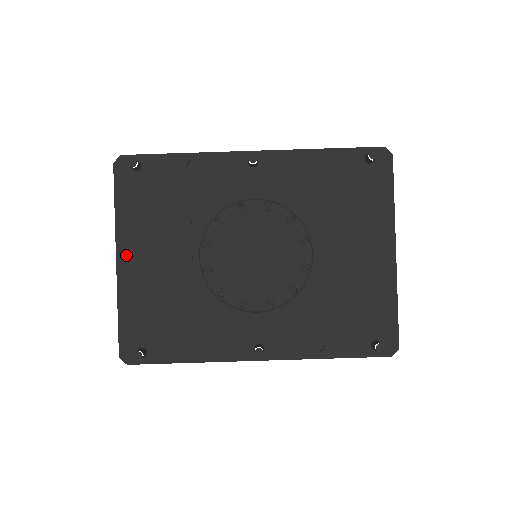
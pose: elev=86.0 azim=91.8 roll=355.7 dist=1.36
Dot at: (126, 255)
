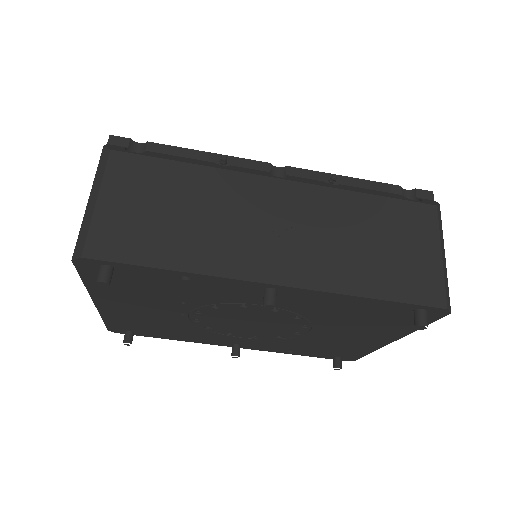
Dot at: (105, 303)
